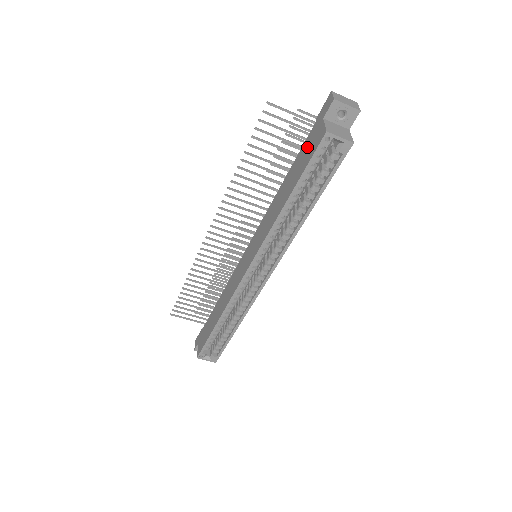
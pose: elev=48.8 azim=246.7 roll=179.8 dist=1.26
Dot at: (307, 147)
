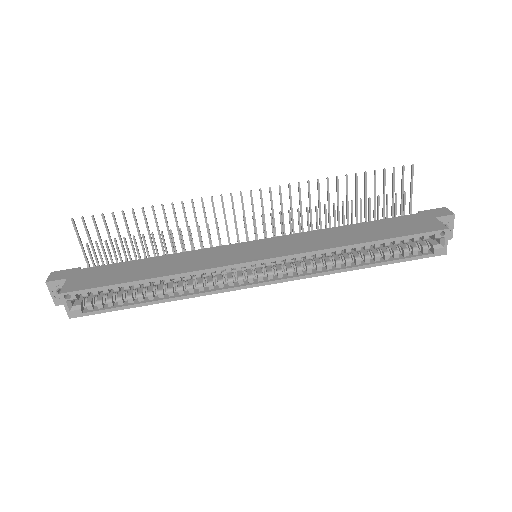
Dot at: (406, 222)
